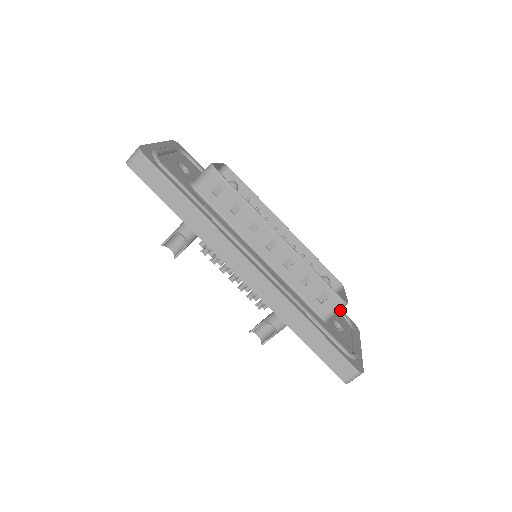
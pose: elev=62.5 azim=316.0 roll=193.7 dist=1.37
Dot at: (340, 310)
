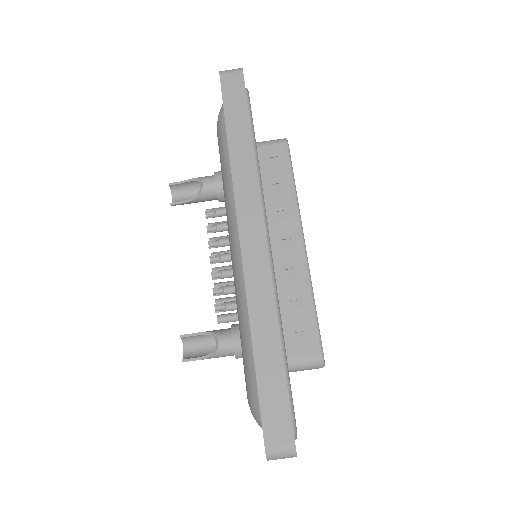
Dot at: occluded
